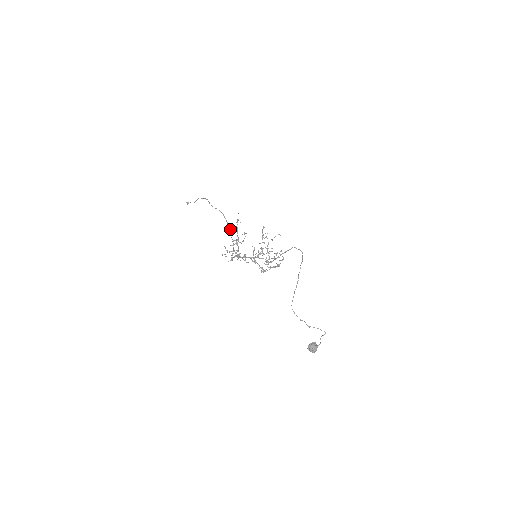
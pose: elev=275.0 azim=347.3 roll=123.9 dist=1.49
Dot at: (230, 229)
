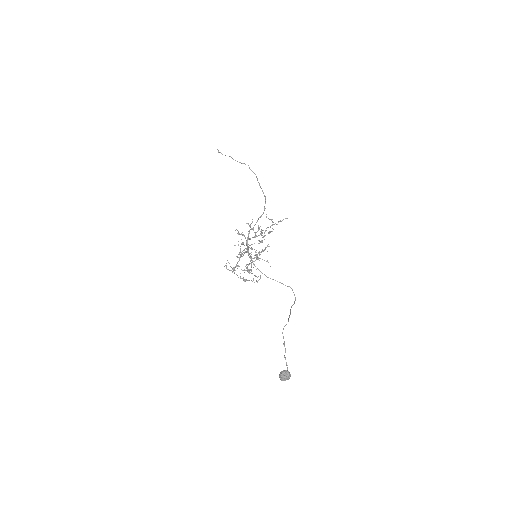
Dot at: occluded
